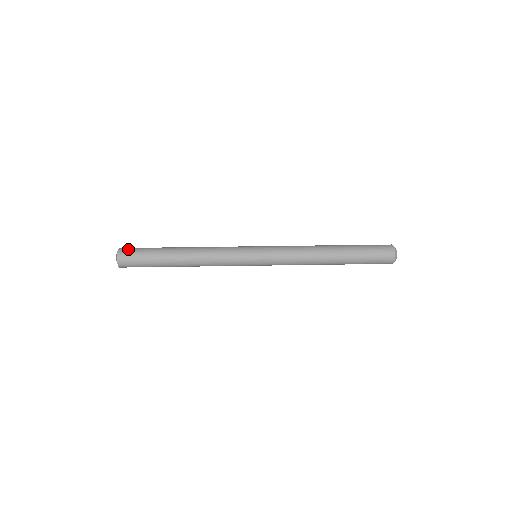
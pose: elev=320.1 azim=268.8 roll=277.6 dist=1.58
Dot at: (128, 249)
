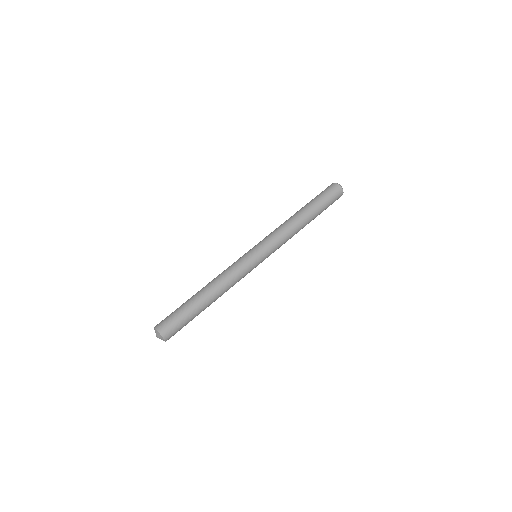
Dot at: (164, 323)
